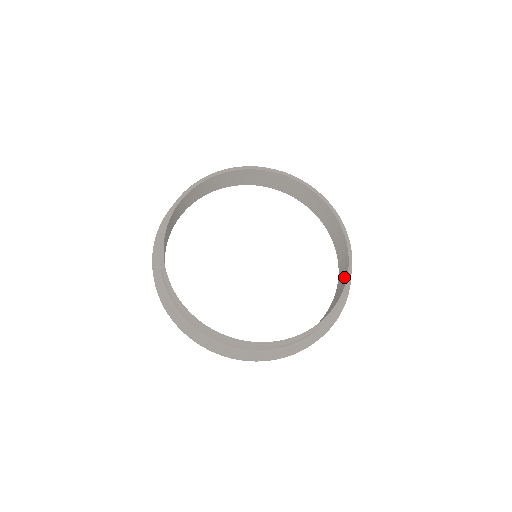
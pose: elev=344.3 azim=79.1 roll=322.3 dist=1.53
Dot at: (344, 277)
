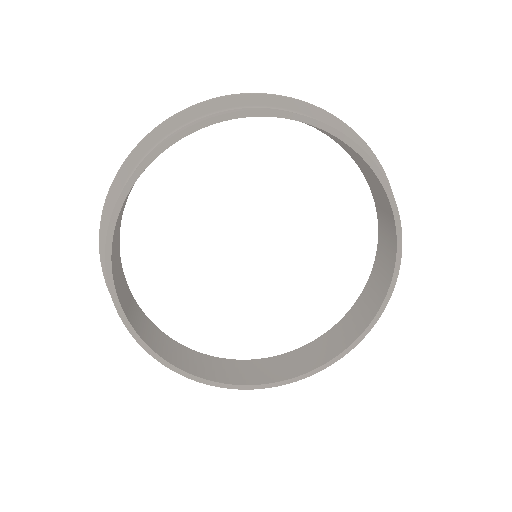
Dot at: (381, 288)
